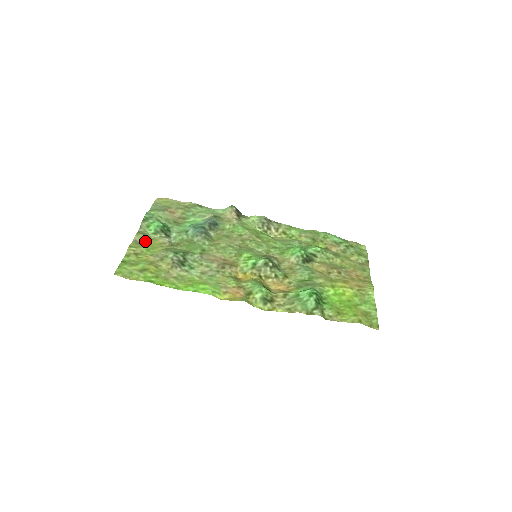
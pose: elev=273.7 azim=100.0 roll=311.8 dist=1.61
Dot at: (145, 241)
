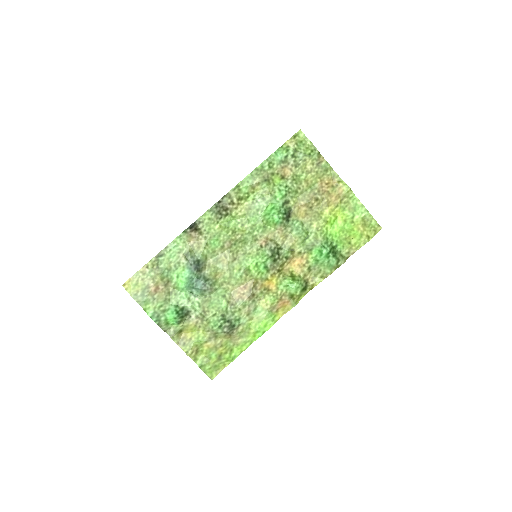
Dot at: (182, 335)
